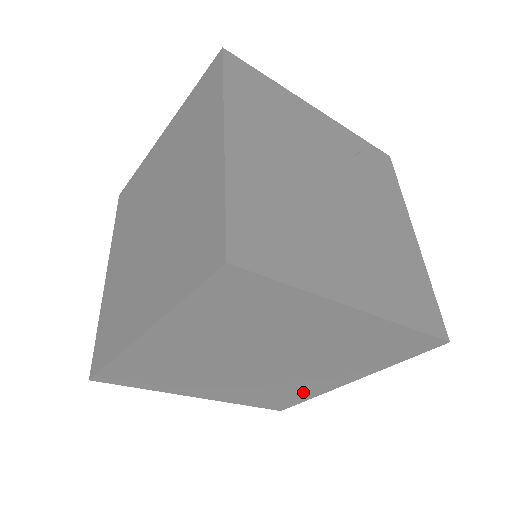
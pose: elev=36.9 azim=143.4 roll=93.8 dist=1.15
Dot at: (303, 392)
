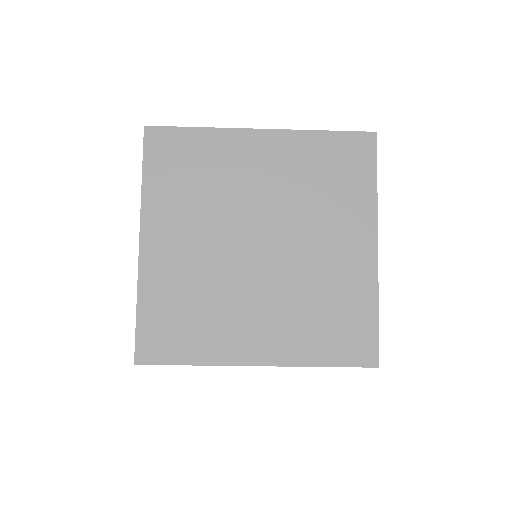
Dot at: occluded
